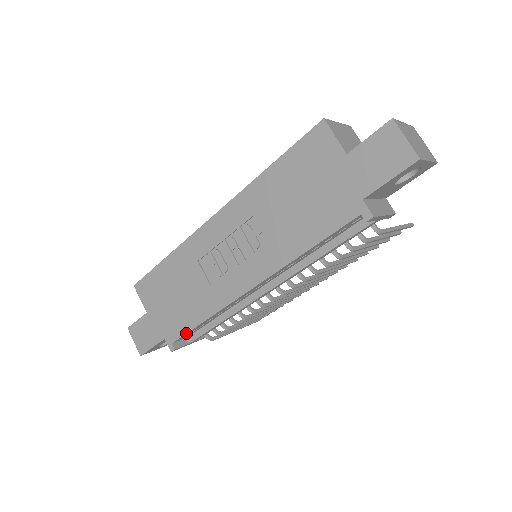
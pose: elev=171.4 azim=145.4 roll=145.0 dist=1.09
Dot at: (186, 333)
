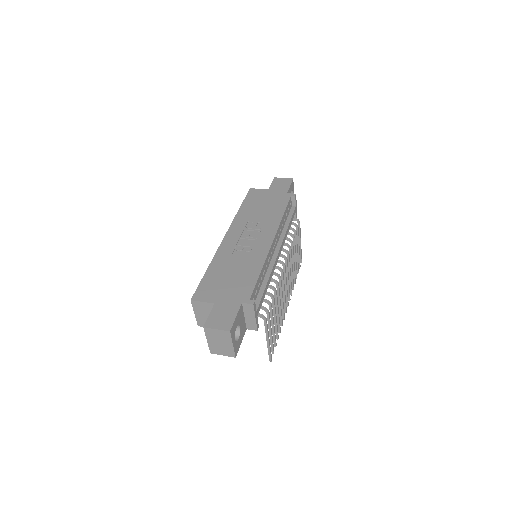
Dot at: (255, 286)
